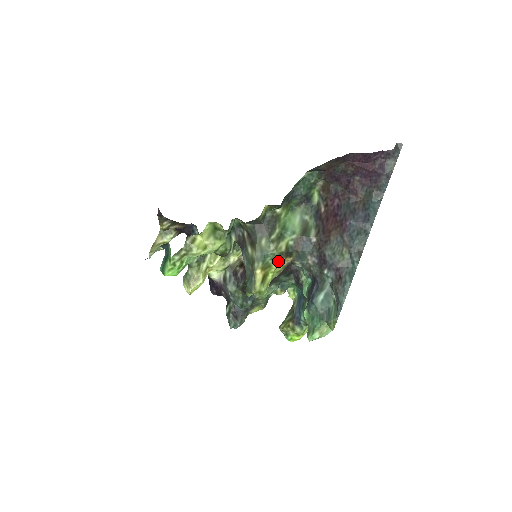
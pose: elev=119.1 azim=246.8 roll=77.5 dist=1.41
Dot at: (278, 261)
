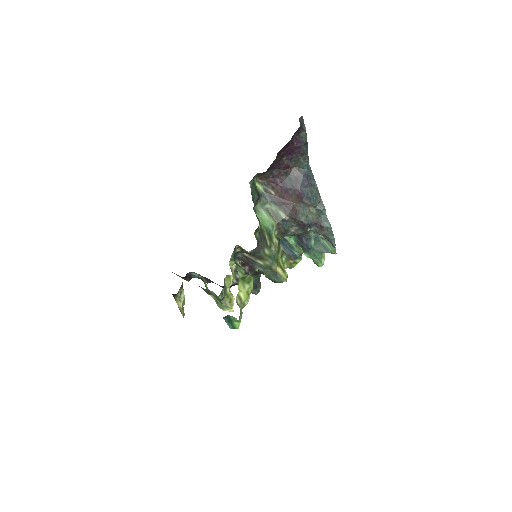
Dot at: (280, 251)
